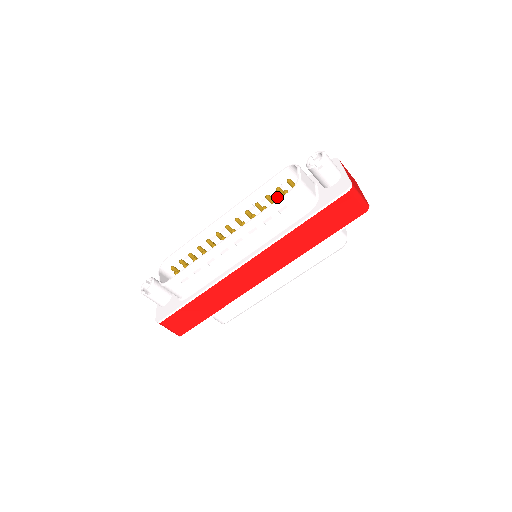
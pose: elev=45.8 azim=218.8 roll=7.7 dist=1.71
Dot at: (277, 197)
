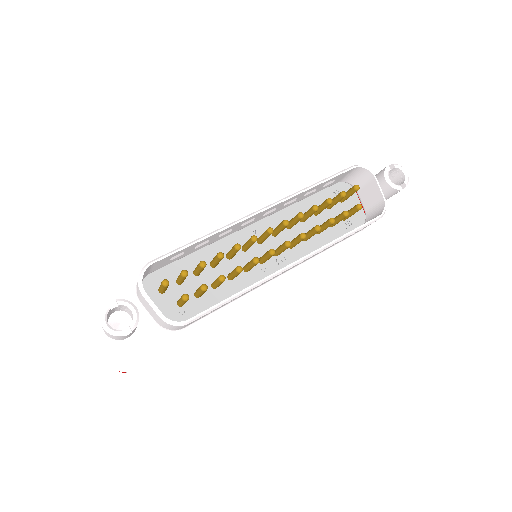
Dot at: (316, 191)
